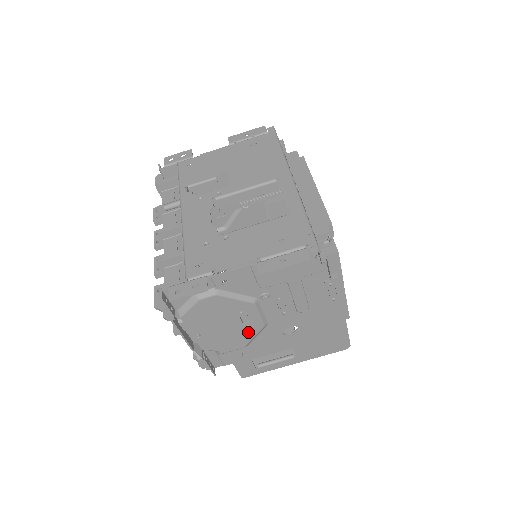
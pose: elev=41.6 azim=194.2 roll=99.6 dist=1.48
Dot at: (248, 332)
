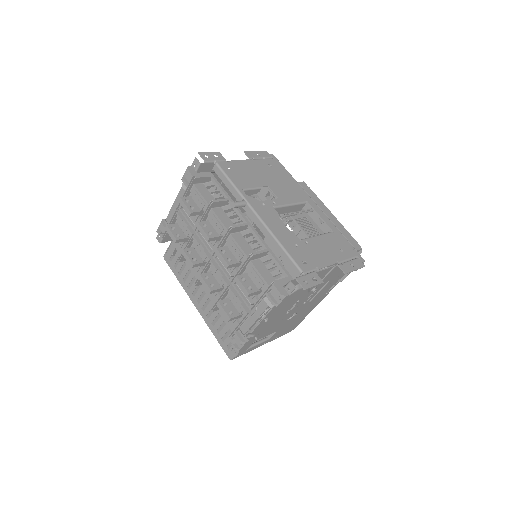
Dot at: (282, 317)
